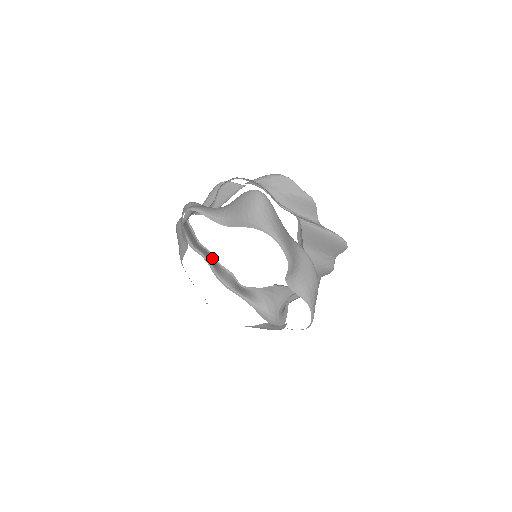
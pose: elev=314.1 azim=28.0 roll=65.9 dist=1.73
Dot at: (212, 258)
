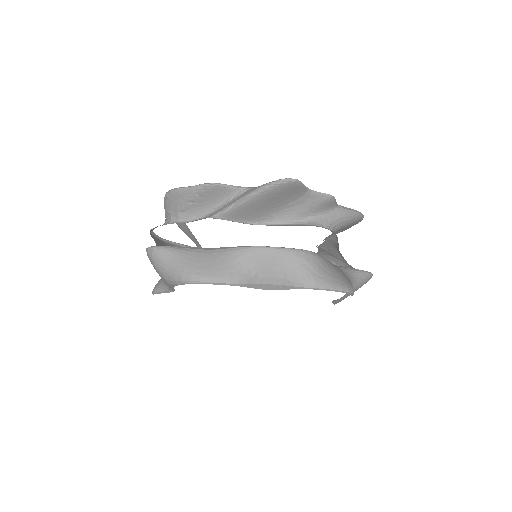
Dot at: occluded
